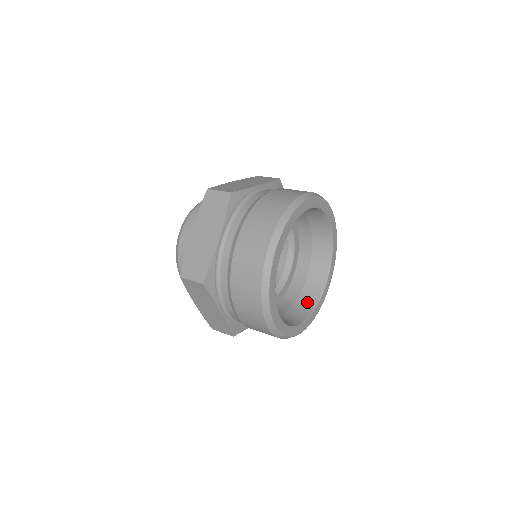
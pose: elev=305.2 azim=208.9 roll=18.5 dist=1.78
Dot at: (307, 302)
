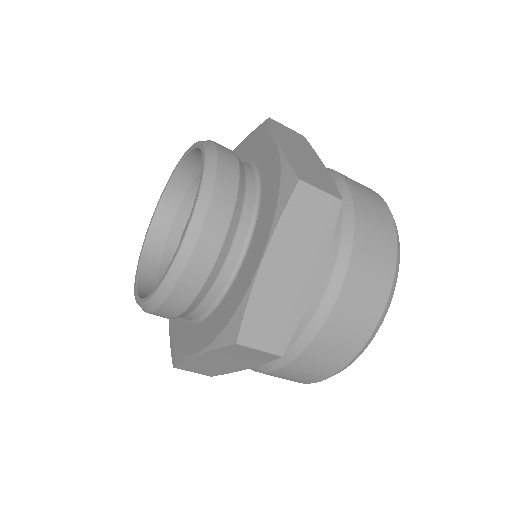
Dot at: occluded
